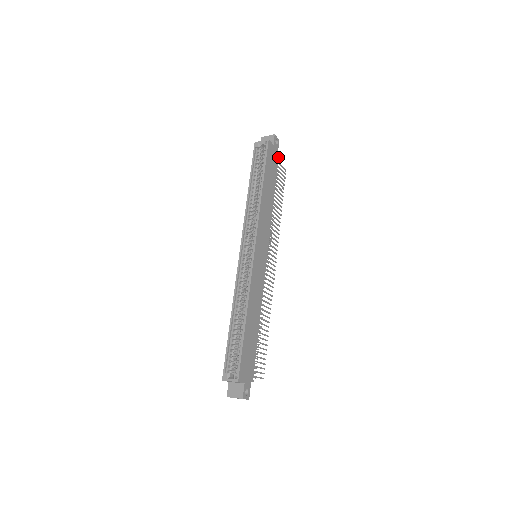
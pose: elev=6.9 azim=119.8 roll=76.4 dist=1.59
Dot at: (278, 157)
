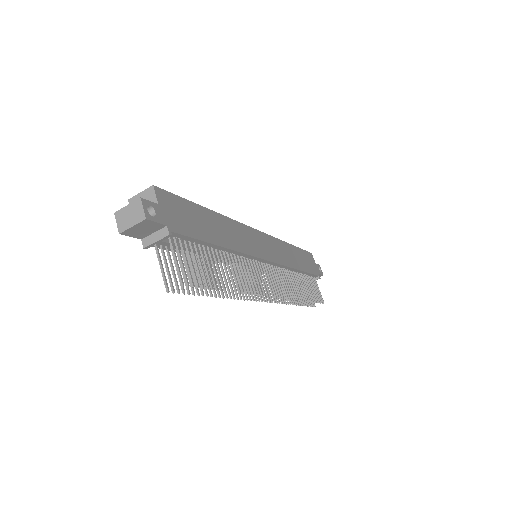
Dot at: (318, 275)
